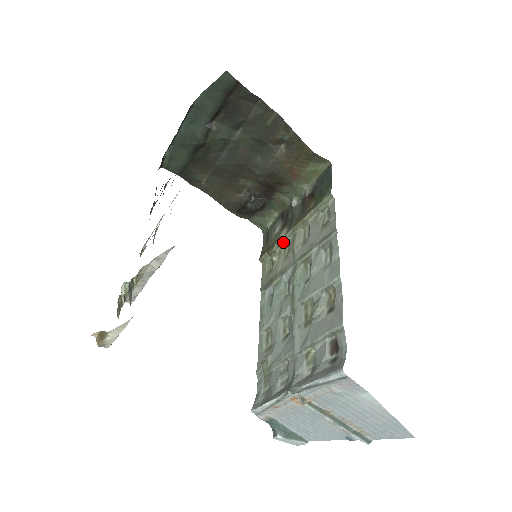
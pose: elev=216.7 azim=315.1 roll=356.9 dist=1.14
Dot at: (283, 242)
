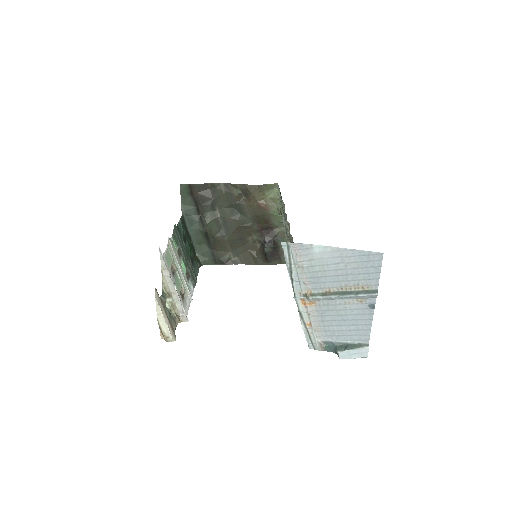
Dot at: occluded
